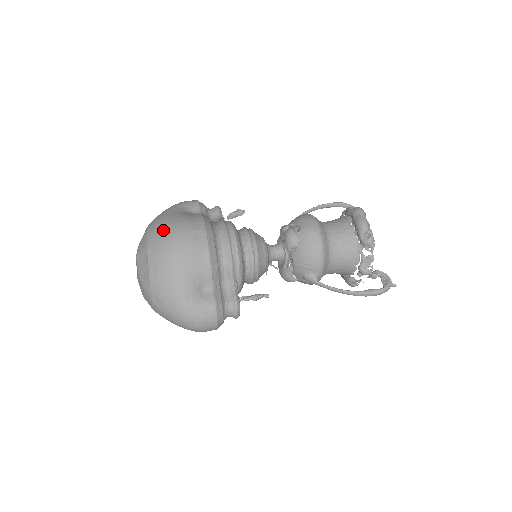
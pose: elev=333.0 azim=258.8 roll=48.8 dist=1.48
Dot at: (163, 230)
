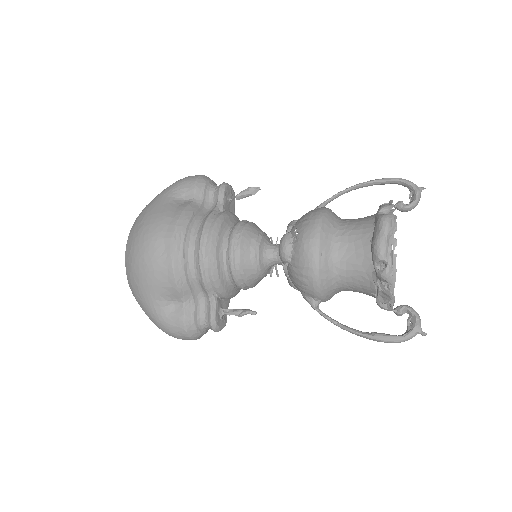
Dot at: (137, 231)
